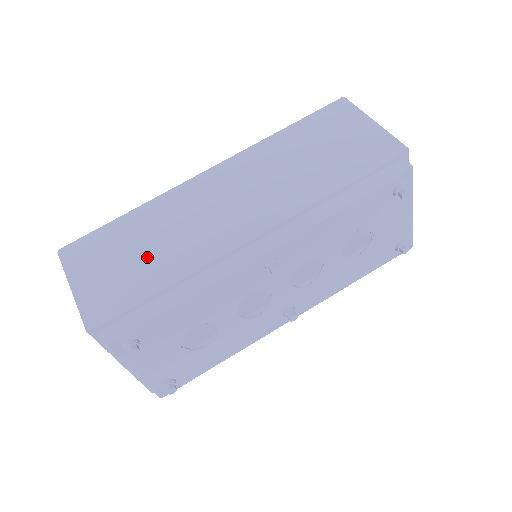
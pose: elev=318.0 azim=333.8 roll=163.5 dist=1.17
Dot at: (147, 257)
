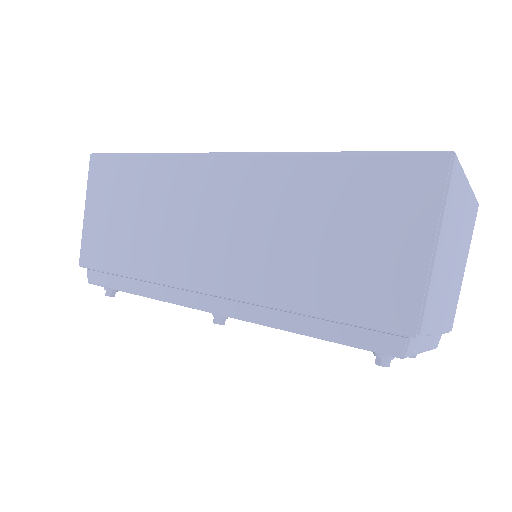
Dot at: (132, 230)
